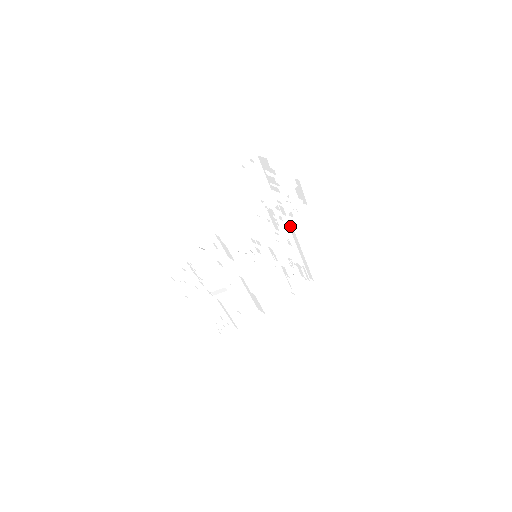
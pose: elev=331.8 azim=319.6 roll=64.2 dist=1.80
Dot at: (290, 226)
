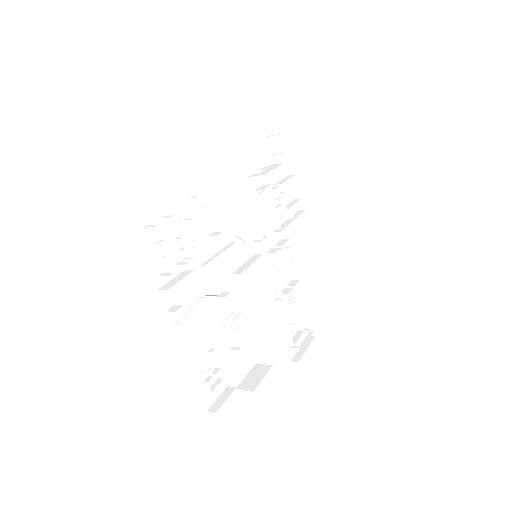
Dot at: (288, 233)
